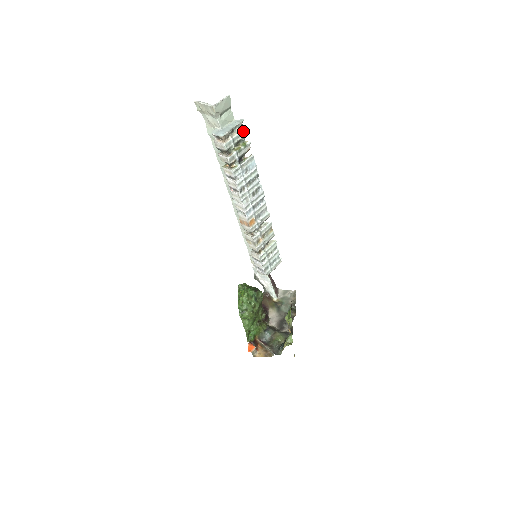
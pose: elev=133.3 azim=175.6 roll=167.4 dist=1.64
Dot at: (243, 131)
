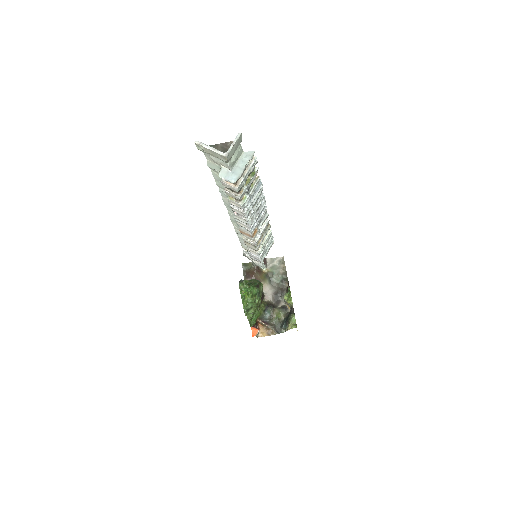
Dot at: (253, 162)
